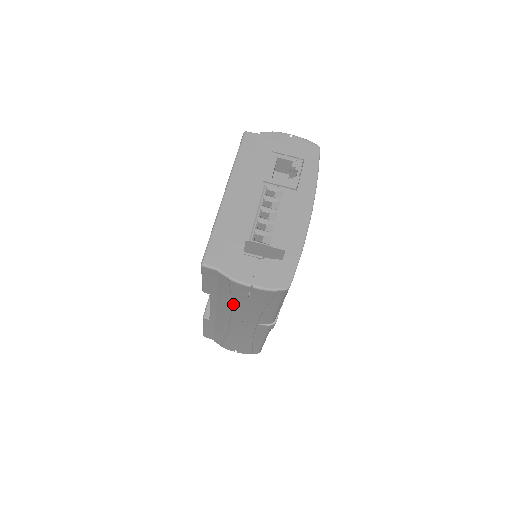
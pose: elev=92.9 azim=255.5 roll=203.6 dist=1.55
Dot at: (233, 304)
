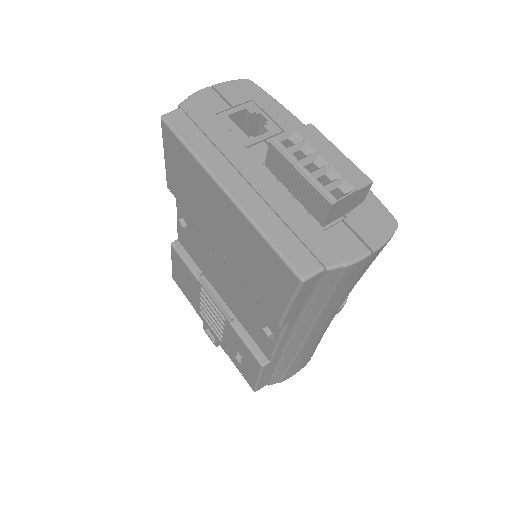
Dot at: (325, 306)
